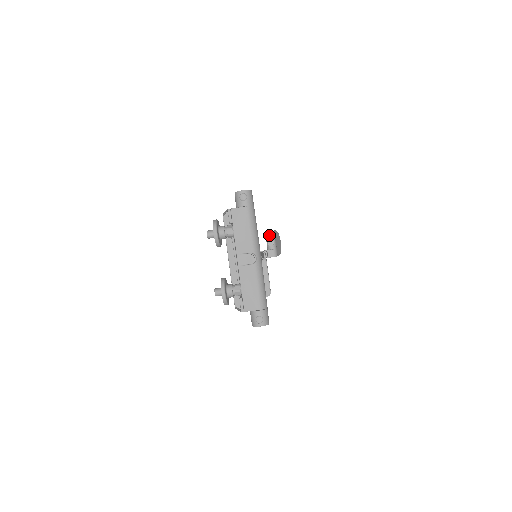
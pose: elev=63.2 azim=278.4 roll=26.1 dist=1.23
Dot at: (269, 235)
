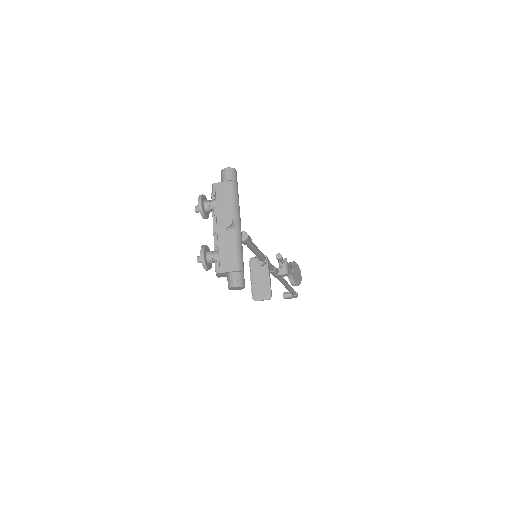
Dot at: occluded
